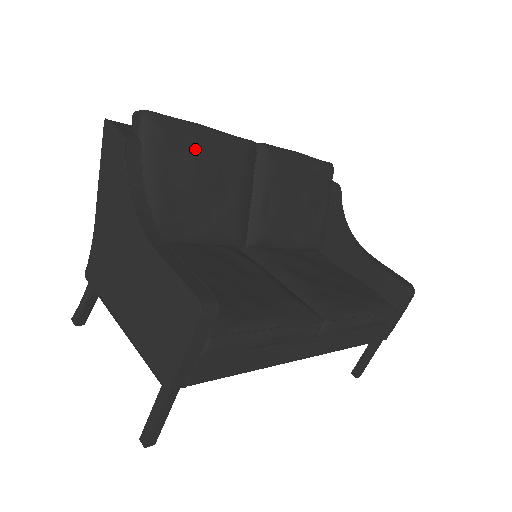
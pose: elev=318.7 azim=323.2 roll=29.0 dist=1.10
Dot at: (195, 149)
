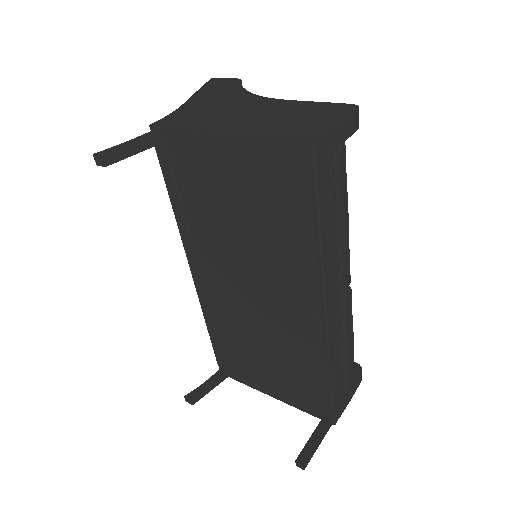
Dot at: occluded
